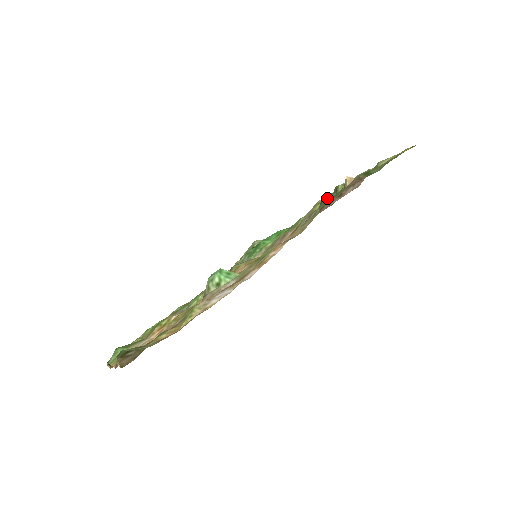
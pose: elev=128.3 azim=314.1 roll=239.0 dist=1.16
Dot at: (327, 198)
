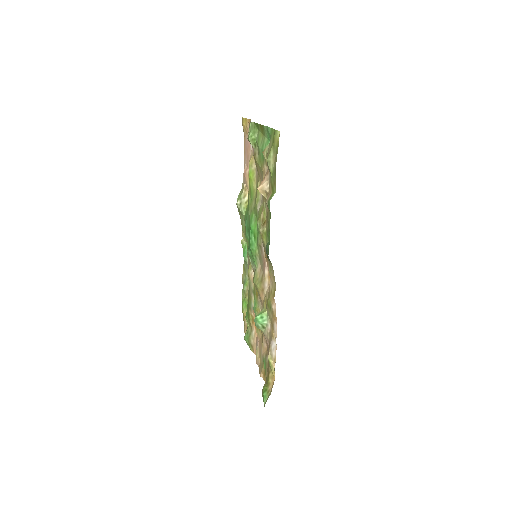
Dot at: (267, 248)
